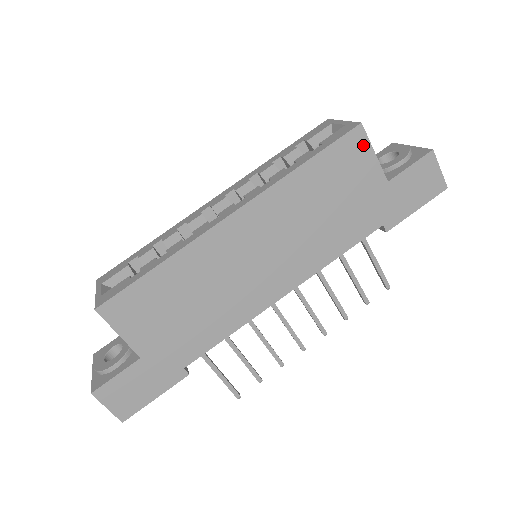
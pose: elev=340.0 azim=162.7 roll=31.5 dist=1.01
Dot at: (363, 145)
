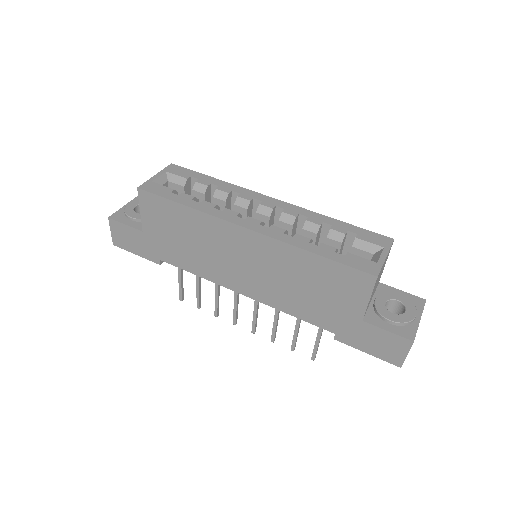
Dot at: (366, 288)
